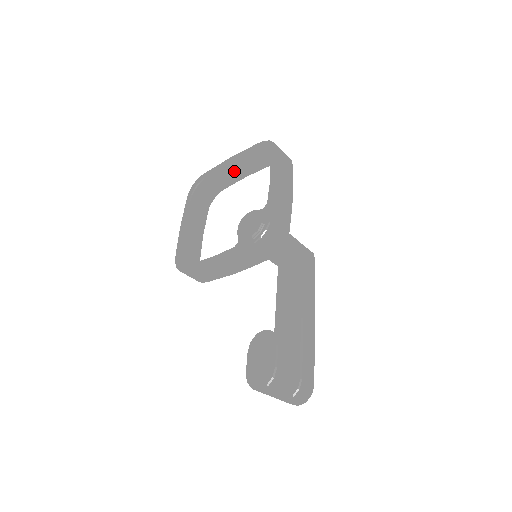
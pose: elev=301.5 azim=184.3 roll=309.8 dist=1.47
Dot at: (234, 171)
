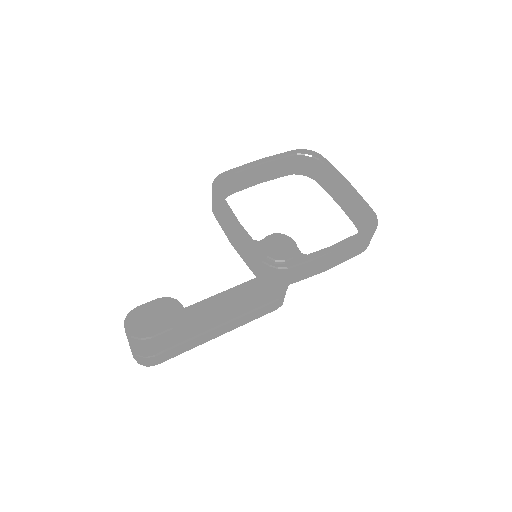
Dot at: (337, 189)
